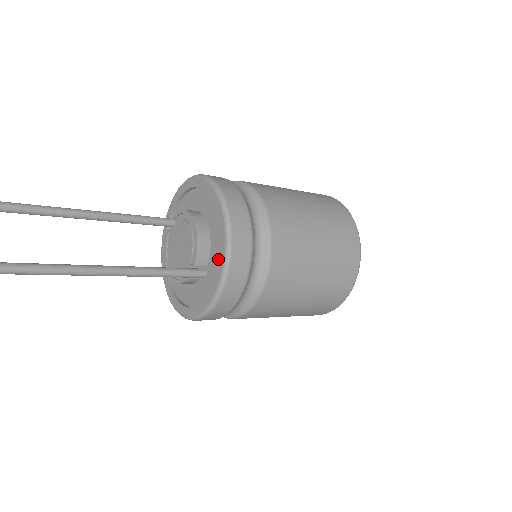
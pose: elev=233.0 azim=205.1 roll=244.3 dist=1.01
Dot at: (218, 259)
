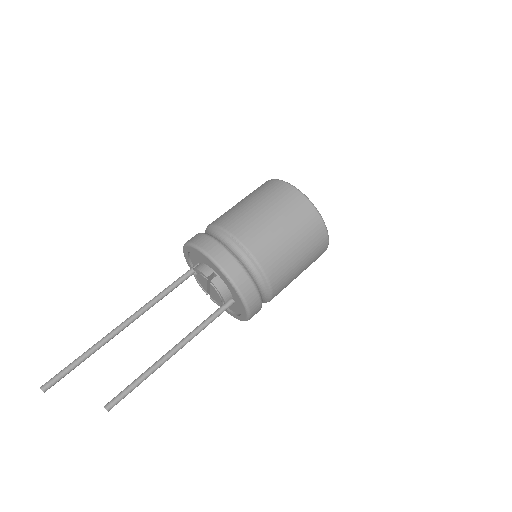
Dot at: occluded
